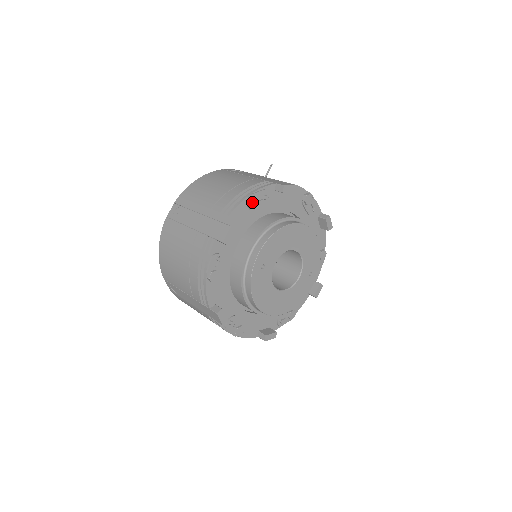
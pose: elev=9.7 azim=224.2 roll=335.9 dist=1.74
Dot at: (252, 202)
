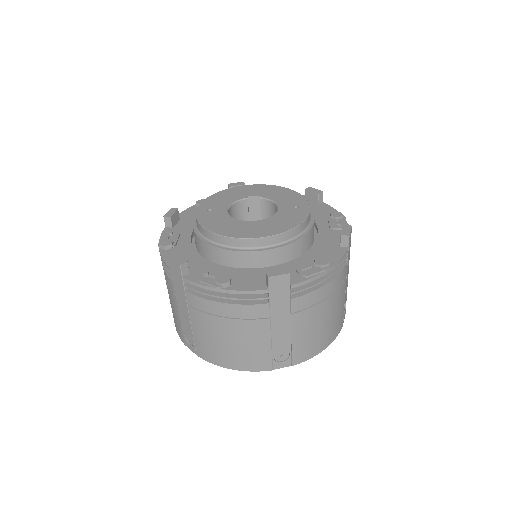
Dot at: (200, 202)
